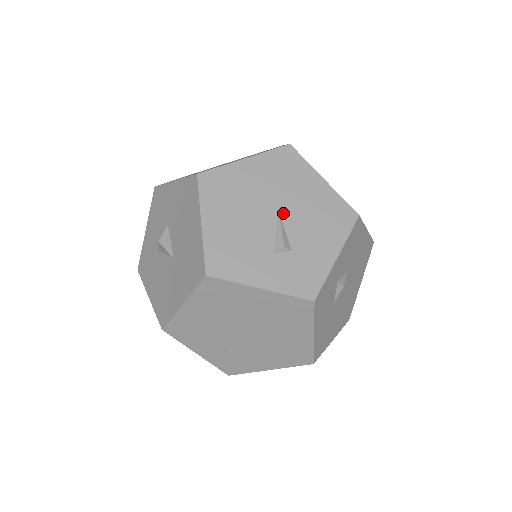
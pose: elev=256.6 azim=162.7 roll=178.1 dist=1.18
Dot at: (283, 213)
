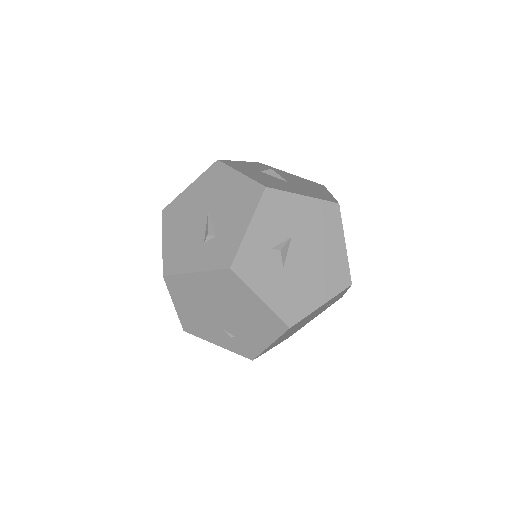
Dot at: (211, 212)
